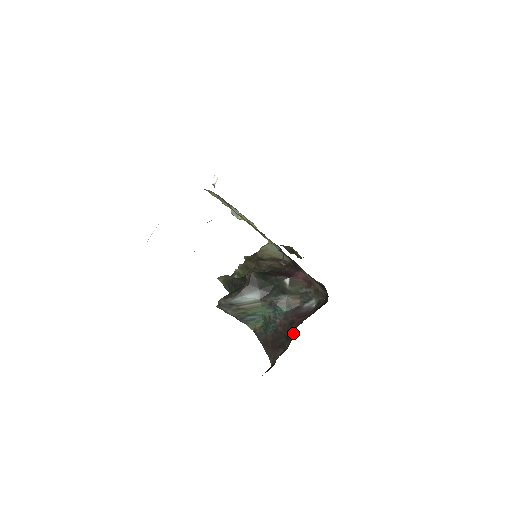
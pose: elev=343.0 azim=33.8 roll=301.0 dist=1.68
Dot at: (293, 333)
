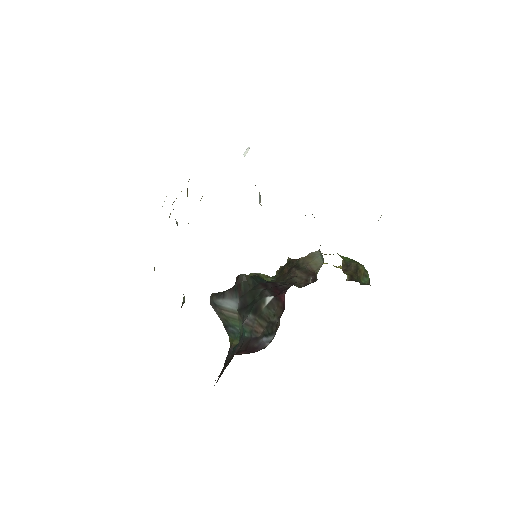
Dot at: occluded
